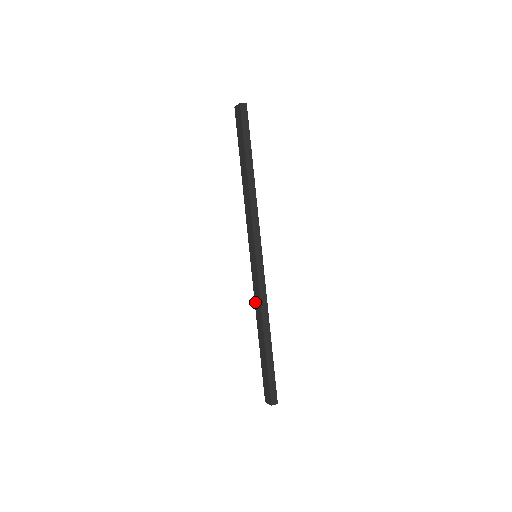
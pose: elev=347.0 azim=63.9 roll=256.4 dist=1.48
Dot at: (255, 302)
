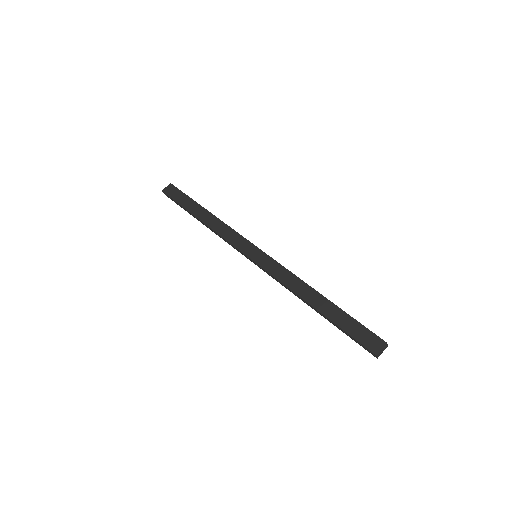
Dot at: (285, 284)
